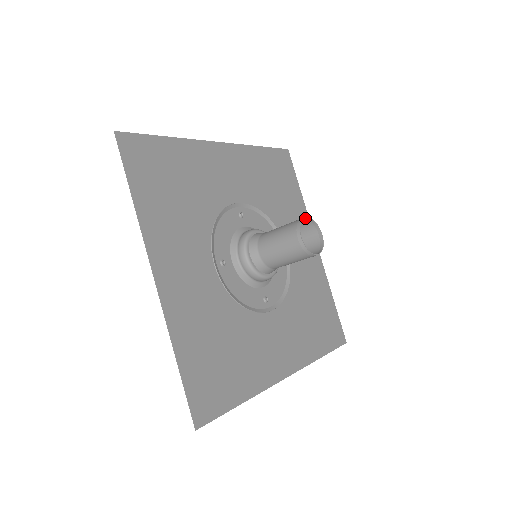
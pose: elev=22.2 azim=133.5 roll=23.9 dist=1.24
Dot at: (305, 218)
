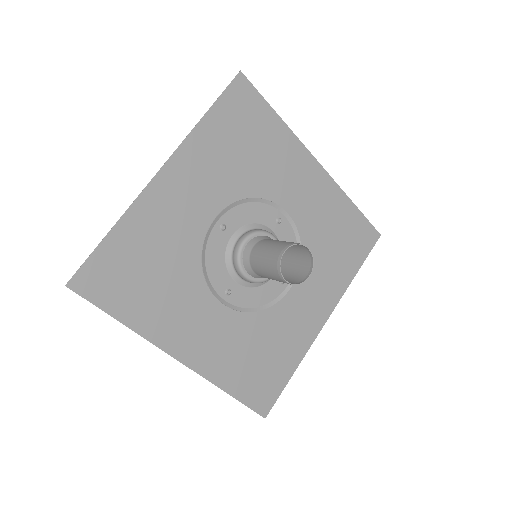
Dot at: (283, 251)
